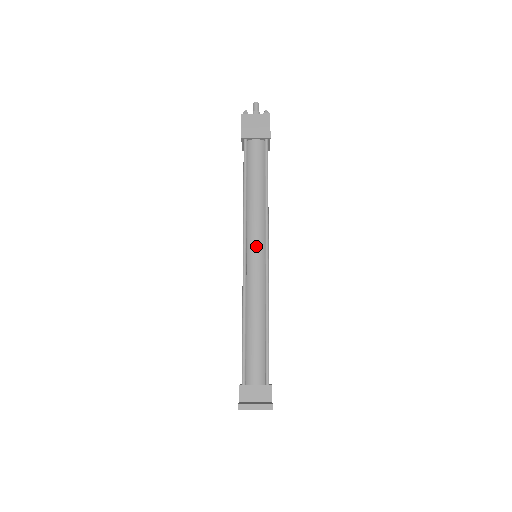
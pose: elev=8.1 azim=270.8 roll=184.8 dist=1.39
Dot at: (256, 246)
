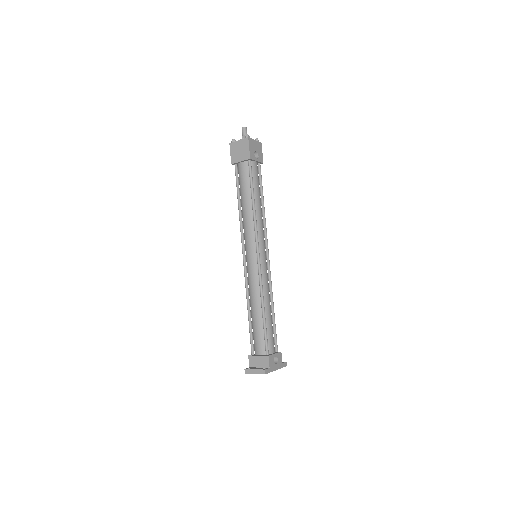
Dot at: (250, 250)
